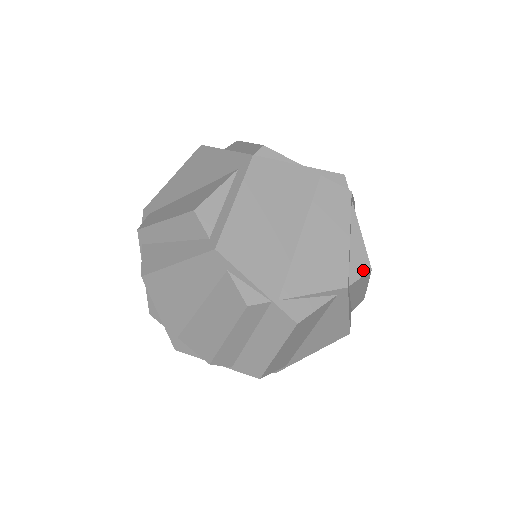
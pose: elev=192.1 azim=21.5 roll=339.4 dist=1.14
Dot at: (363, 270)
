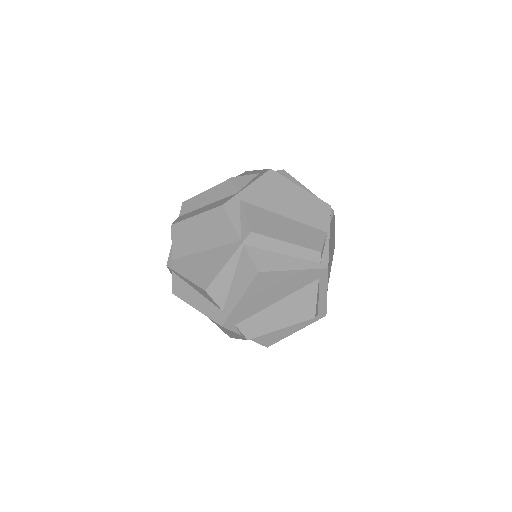
Dot at: occluded
